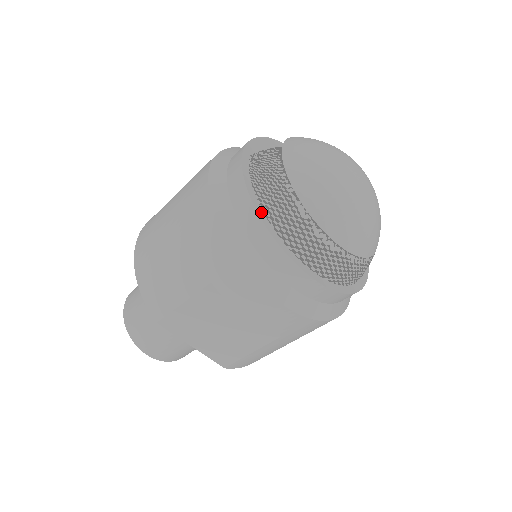
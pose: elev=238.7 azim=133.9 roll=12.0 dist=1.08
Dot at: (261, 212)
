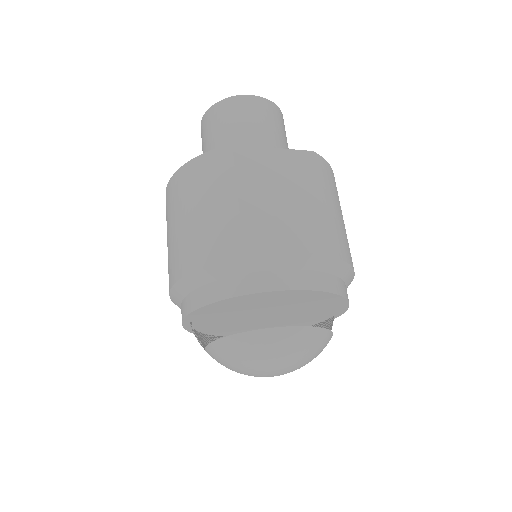
Dot at: (205, 335)
